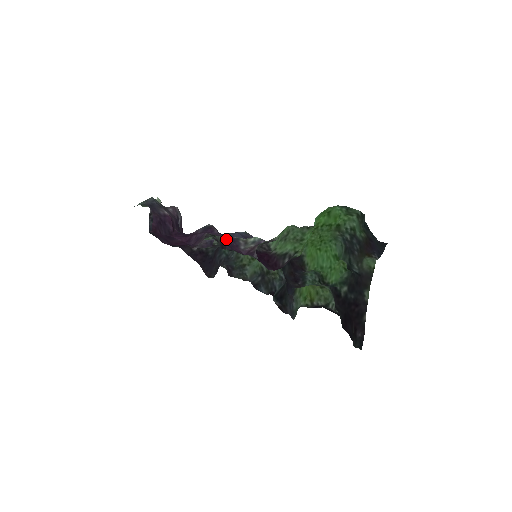
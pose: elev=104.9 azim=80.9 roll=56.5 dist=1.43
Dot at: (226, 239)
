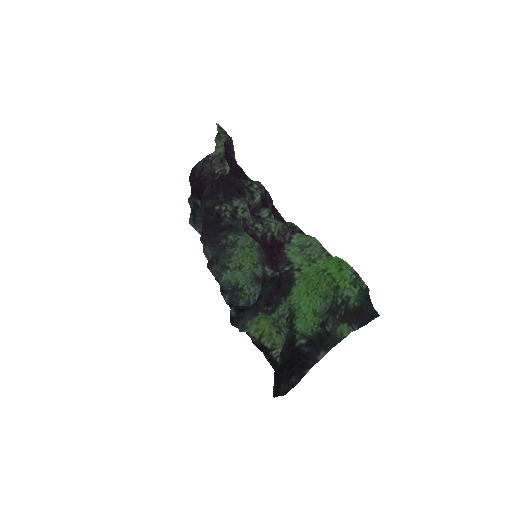
Dot at: (271, 198)
